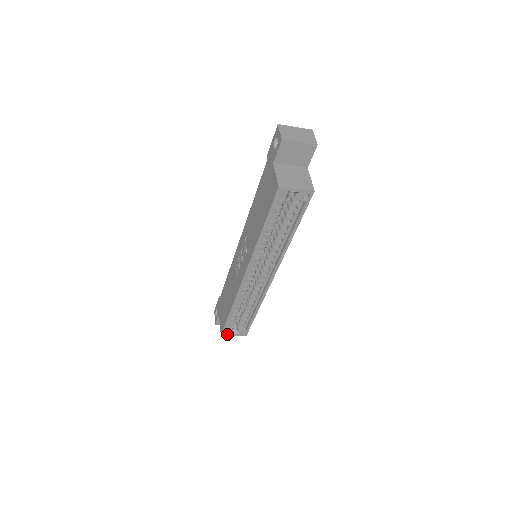
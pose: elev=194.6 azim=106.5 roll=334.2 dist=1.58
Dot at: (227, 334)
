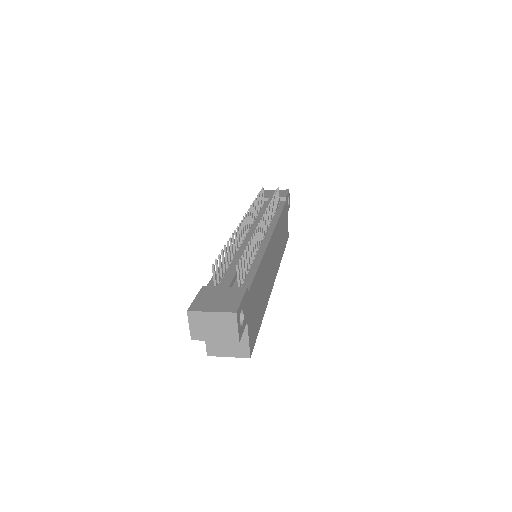
Dot at: occluded
